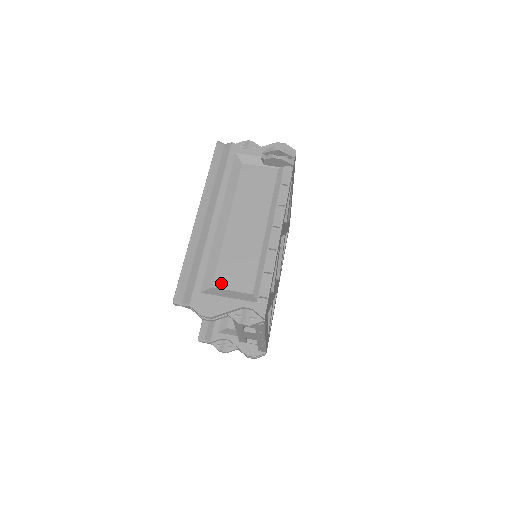
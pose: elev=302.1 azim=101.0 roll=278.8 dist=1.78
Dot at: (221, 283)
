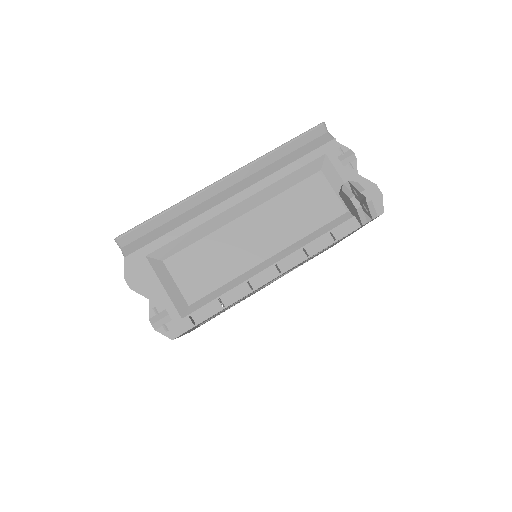
Dot at: (174, 266)
